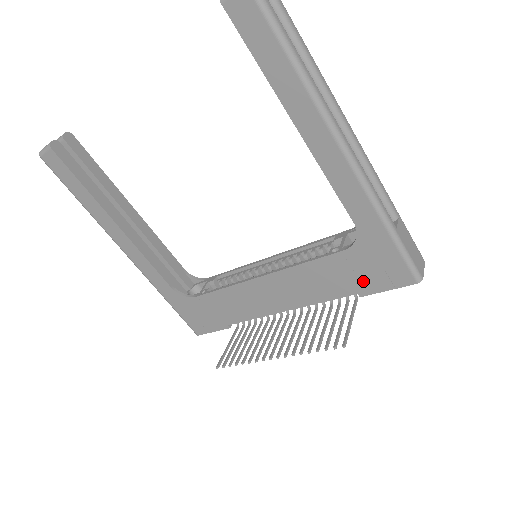
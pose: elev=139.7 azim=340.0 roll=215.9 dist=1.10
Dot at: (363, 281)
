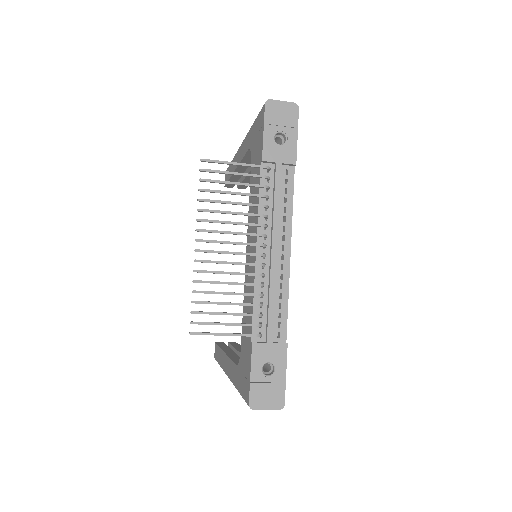
Dot at: (259, 154)
